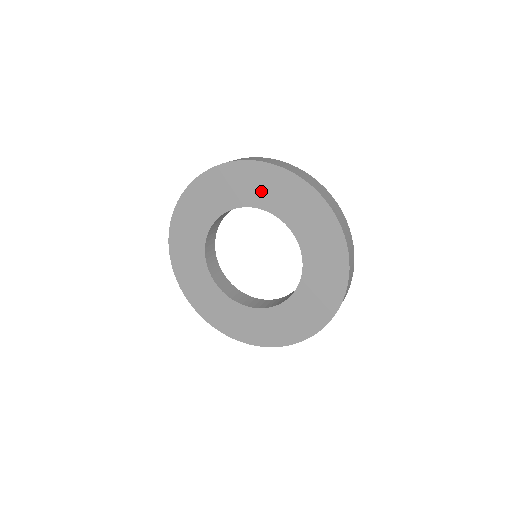
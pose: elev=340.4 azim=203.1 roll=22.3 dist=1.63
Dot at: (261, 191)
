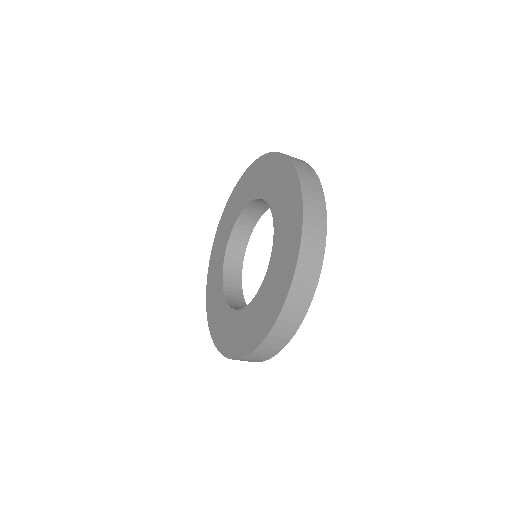
Dot at: (255, 183)
